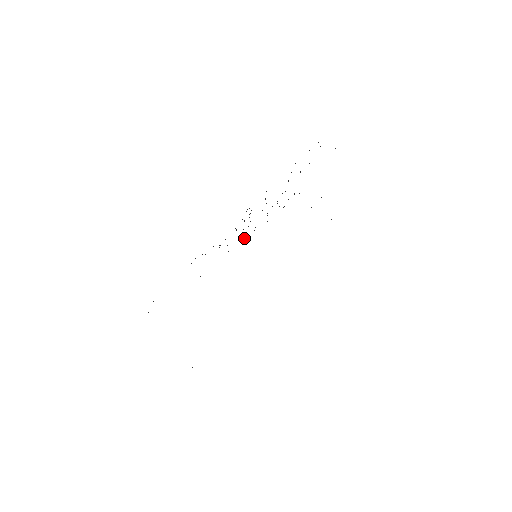
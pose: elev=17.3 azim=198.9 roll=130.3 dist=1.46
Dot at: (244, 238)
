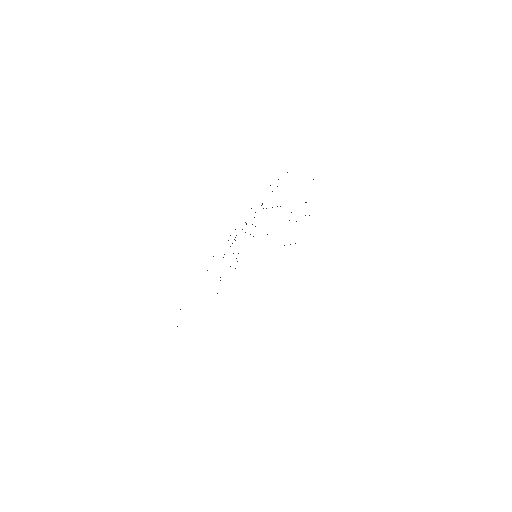
Dot at: (230, 266)
